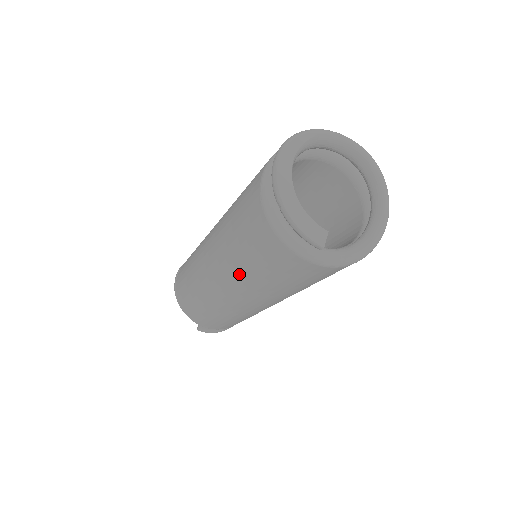
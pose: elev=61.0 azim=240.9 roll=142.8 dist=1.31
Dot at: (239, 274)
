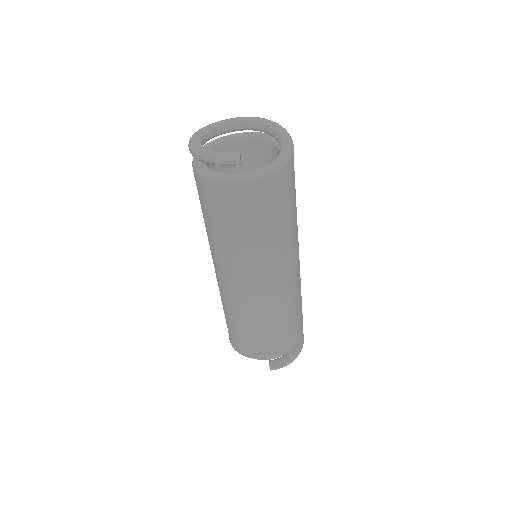
Dot at: (232, 251)
